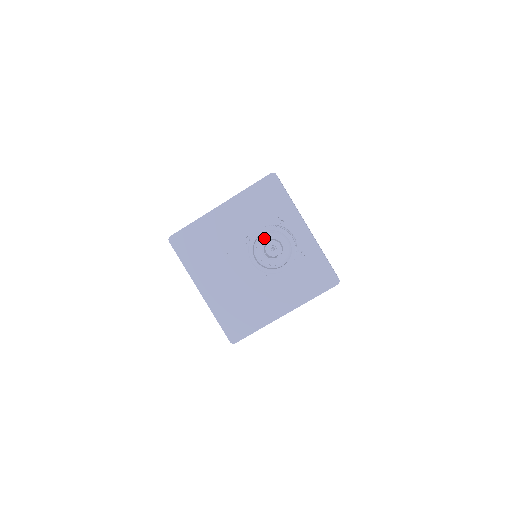
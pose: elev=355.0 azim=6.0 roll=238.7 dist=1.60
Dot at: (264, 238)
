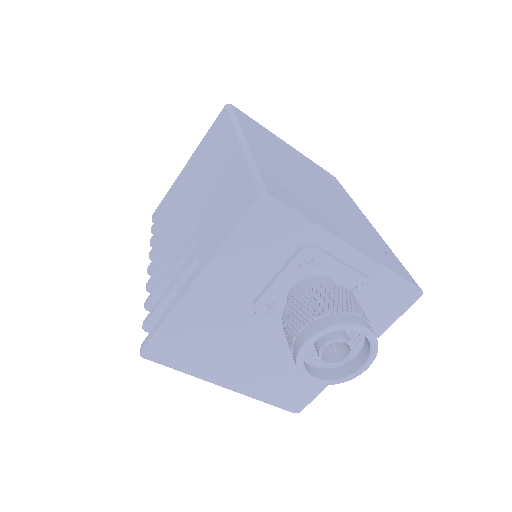
Dot at: occluded
